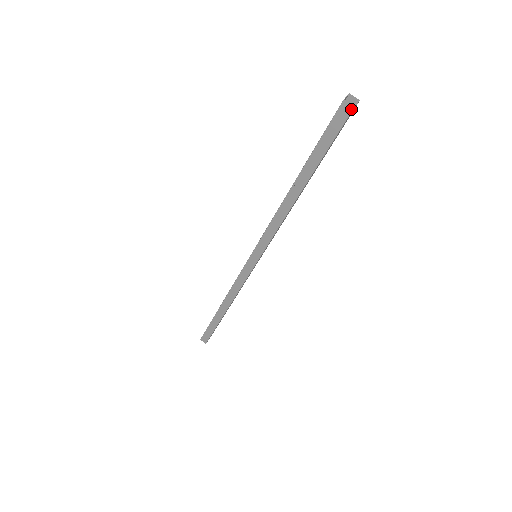
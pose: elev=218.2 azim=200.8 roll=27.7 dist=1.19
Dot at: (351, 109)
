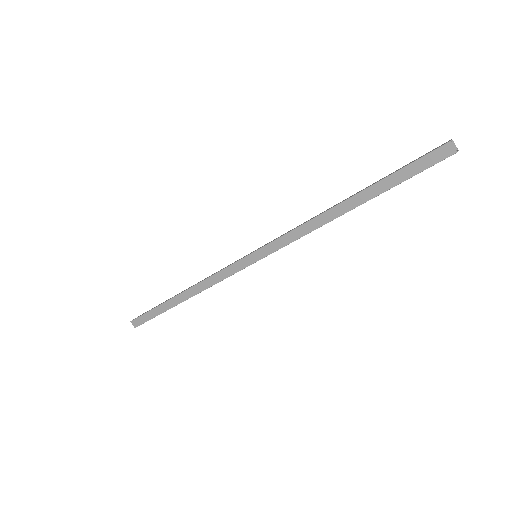
Dot at: (453, 152)
